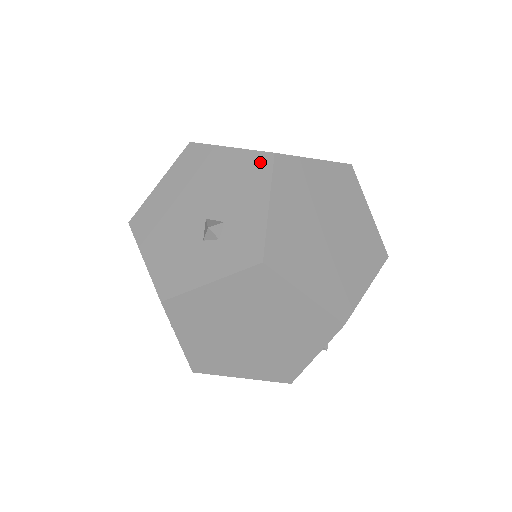
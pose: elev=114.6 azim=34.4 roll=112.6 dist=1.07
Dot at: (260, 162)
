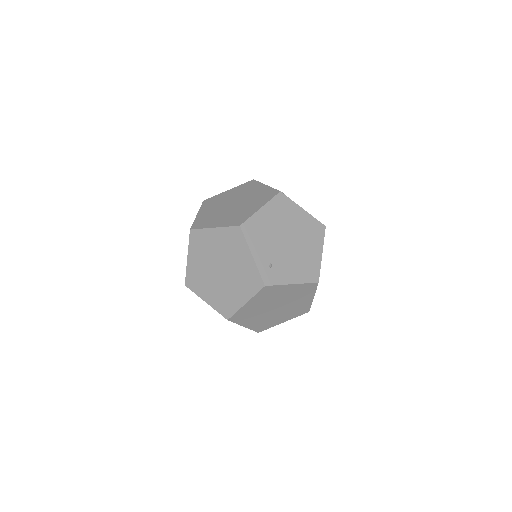
Dot at: occluded
